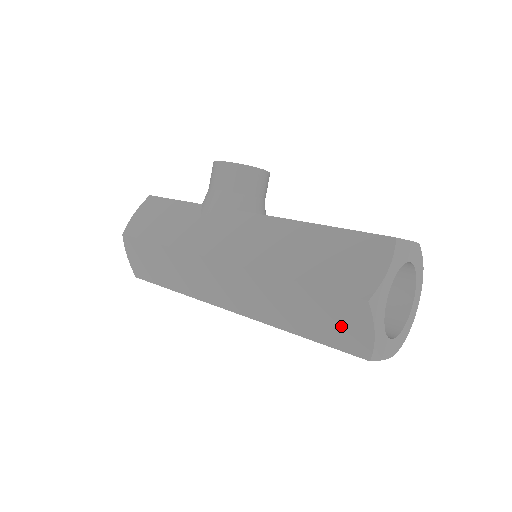
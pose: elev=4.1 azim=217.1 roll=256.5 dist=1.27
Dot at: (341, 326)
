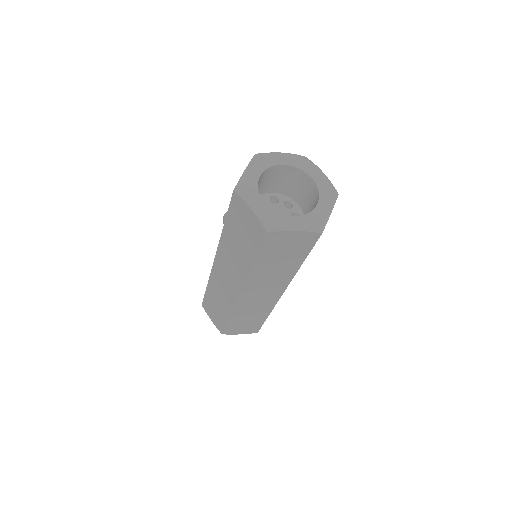
Dot at: (247, 226)
